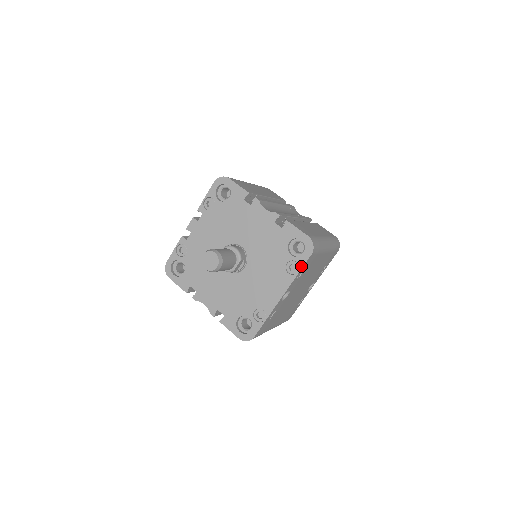
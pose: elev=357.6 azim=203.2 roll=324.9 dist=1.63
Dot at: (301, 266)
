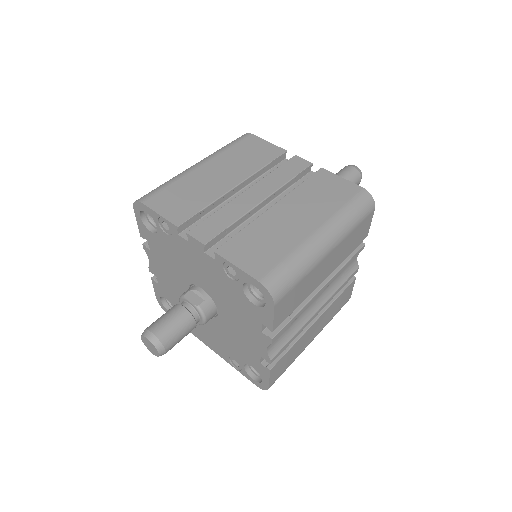
Dot at: (241, 373)
